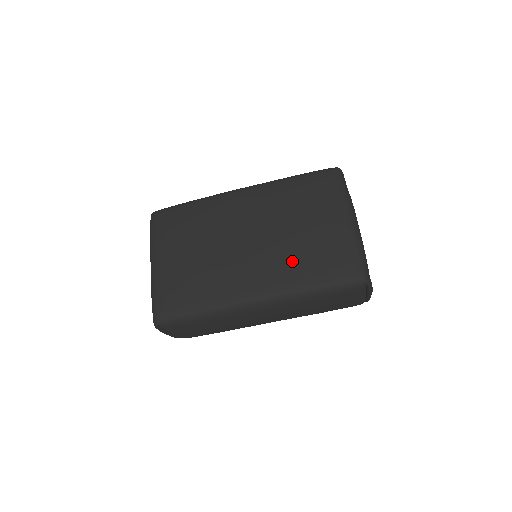
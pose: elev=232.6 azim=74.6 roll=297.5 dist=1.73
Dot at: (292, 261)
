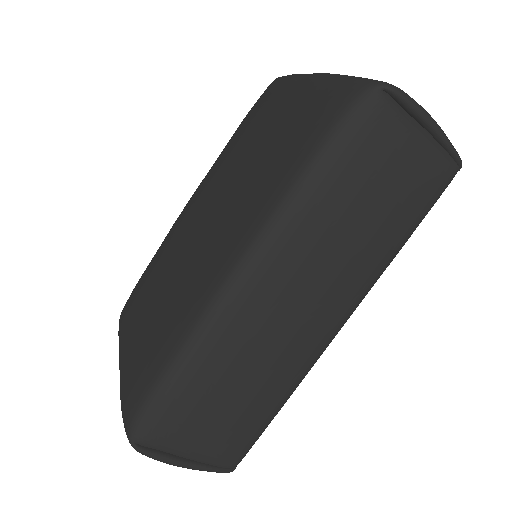
Dot at: (259, 178)
